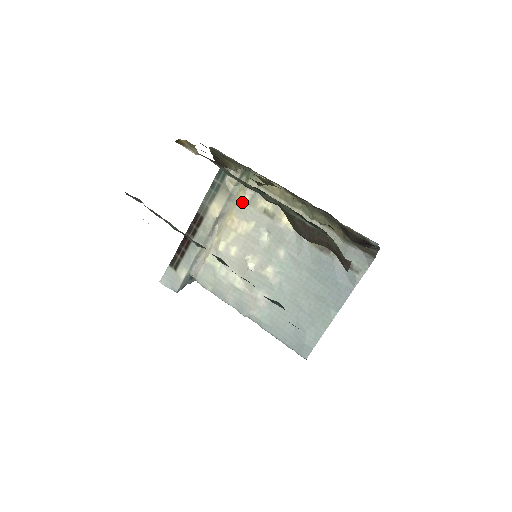
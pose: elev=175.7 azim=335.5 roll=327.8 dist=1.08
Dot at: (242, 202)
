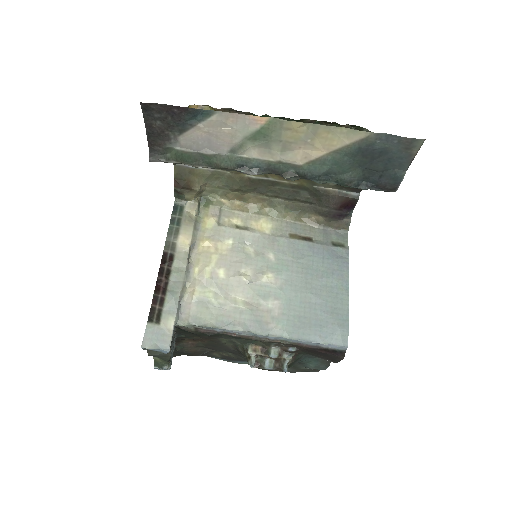
Dot at: (211, 225)
